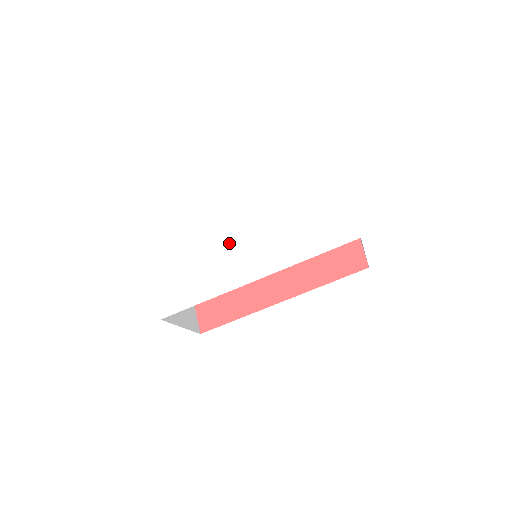
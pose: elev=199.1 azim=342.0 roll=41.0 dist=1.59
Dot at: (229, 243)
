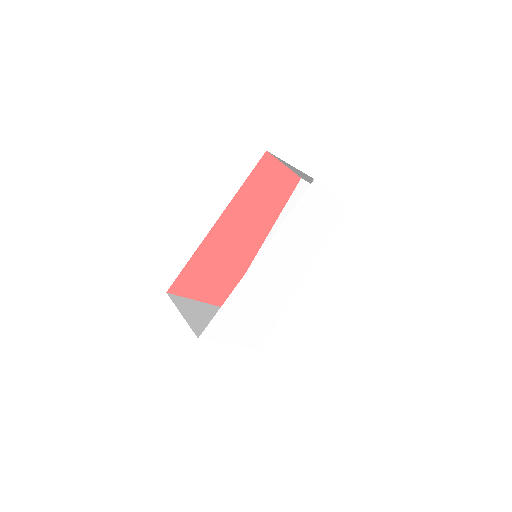
Dot at: (270, 284)
